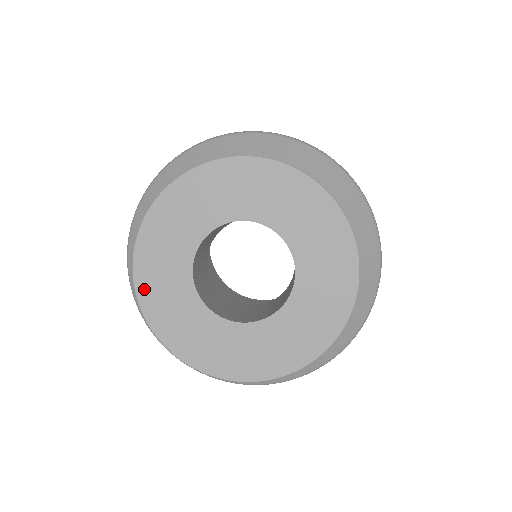
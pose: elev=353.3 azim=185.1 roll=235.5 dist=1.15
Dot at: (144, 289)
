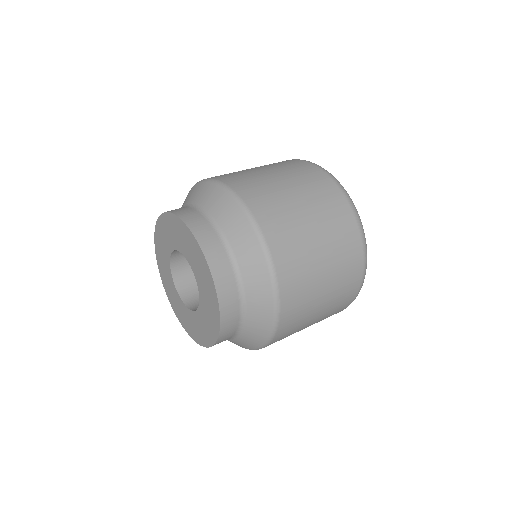
Dot at: (157, 252)
